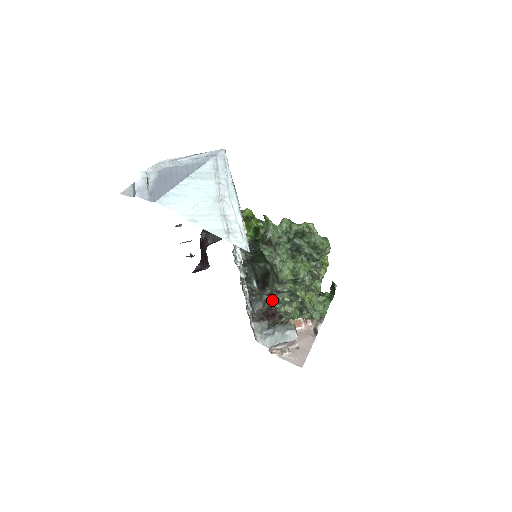
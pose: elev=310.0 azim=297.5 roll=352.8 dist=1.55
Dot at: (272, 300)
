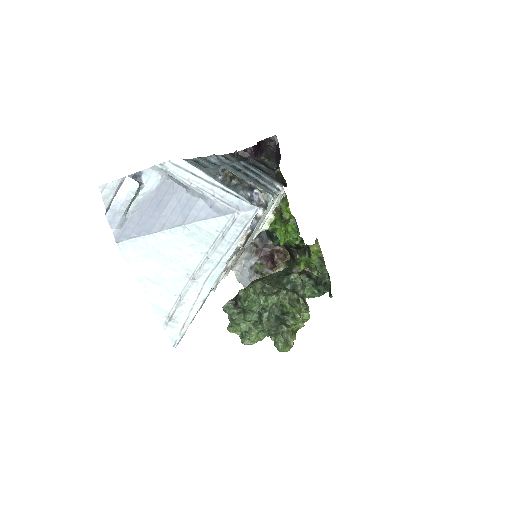
Dot at: occluded
